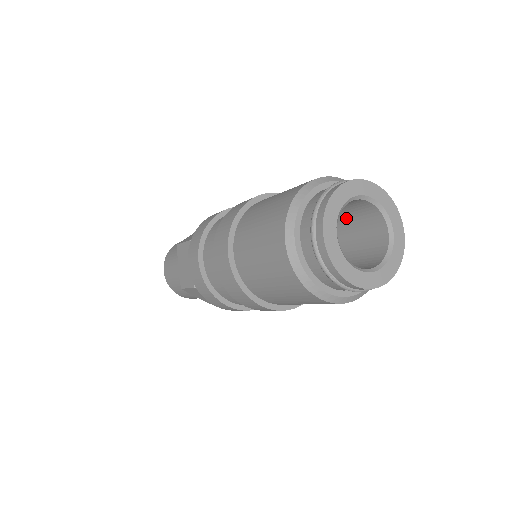
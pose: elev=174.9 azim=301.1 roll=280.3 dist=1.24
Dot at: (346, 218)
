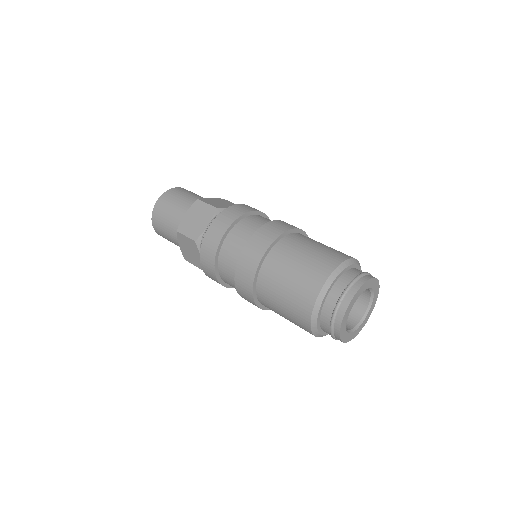
Dot at: occluded
